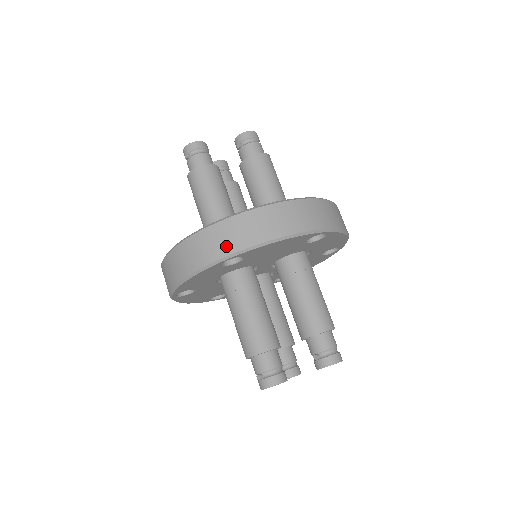
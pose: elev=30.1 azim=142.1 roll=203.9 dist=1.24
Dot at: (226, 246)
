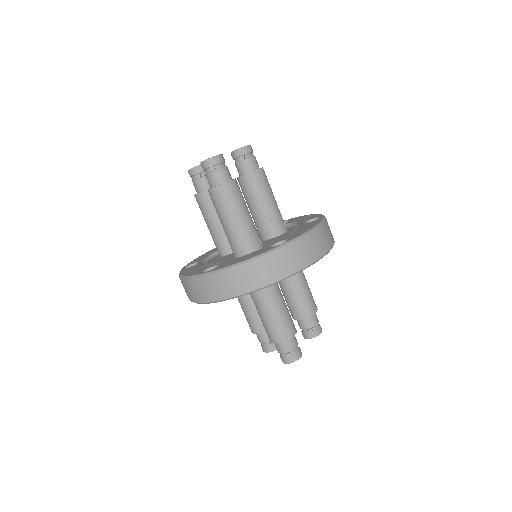
Dot at: (297, 263)
